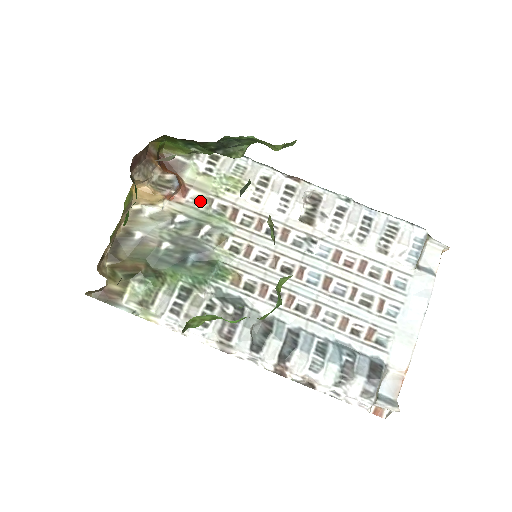
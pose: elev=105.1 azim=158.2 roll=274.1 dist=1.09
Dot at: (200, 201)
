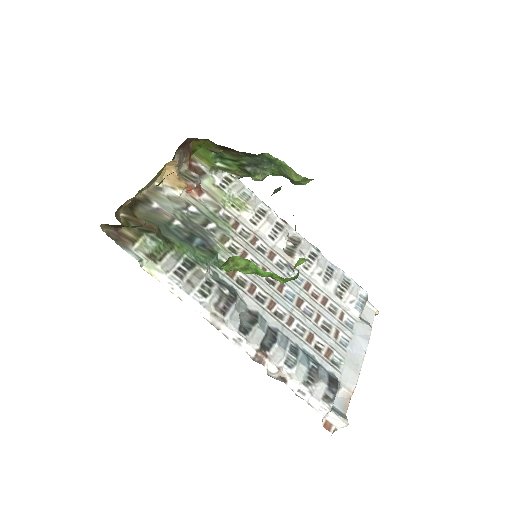
Dot at: (211, 204)
